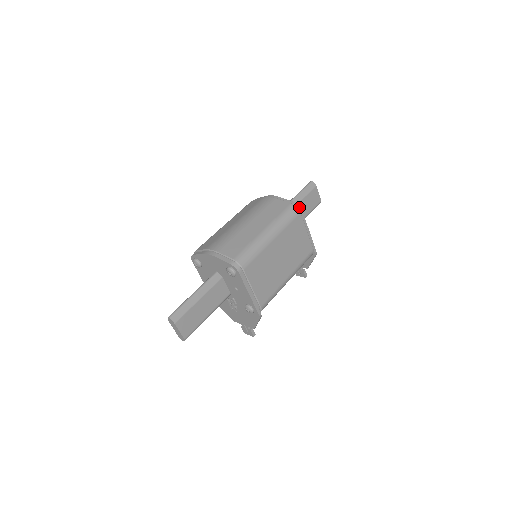
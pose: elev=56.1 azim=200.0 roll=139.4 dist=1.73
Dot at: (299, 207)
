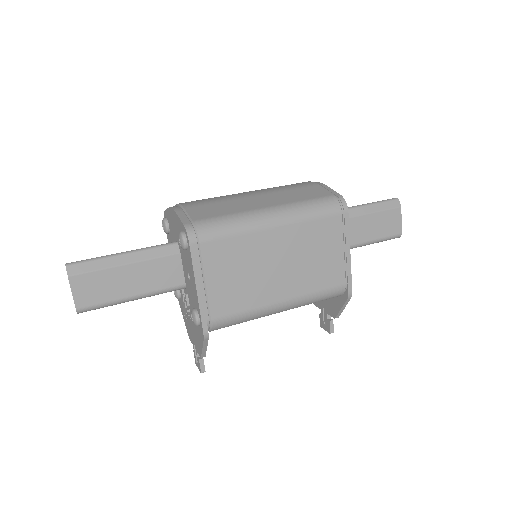
Dot at: (345, 204)
